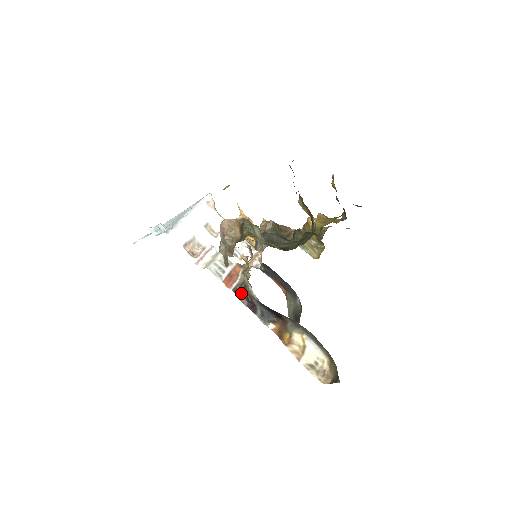
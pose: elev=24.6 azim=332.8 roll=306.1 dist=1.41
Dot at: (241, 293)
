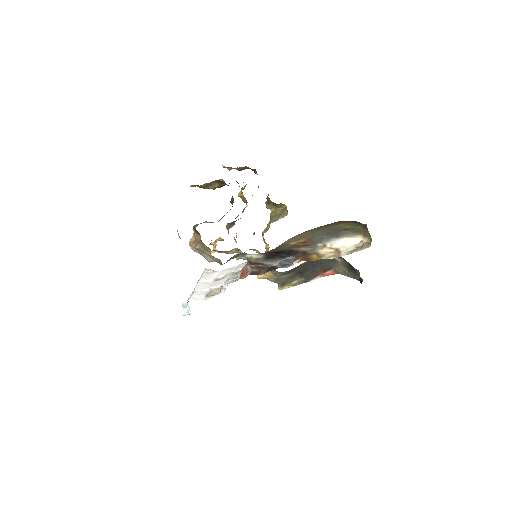
Dot at: (257, 271)
